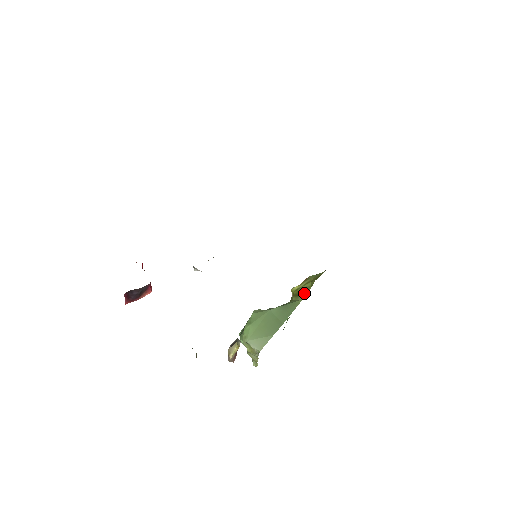
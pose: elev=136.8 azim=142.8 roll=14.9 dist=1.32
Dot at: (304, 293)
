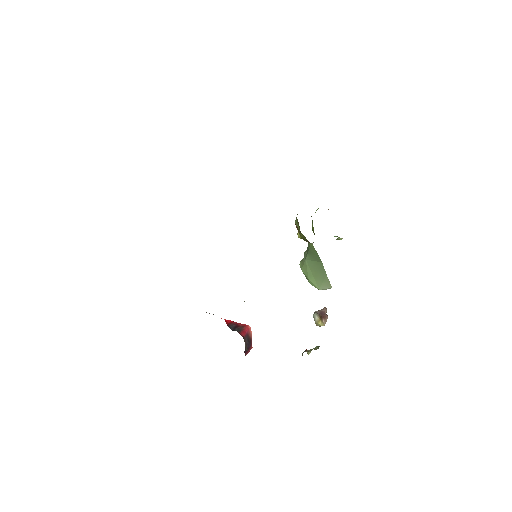
Dot at: occluded
